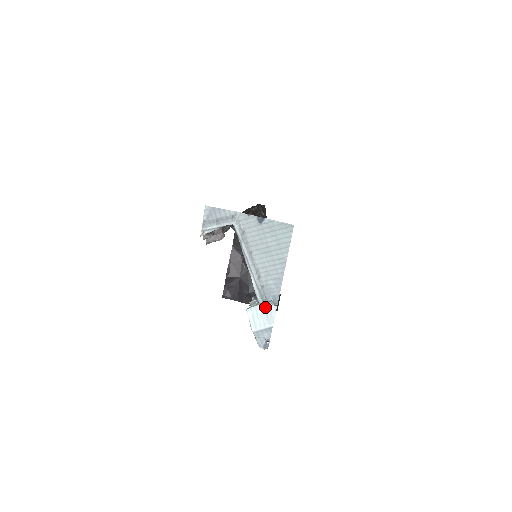
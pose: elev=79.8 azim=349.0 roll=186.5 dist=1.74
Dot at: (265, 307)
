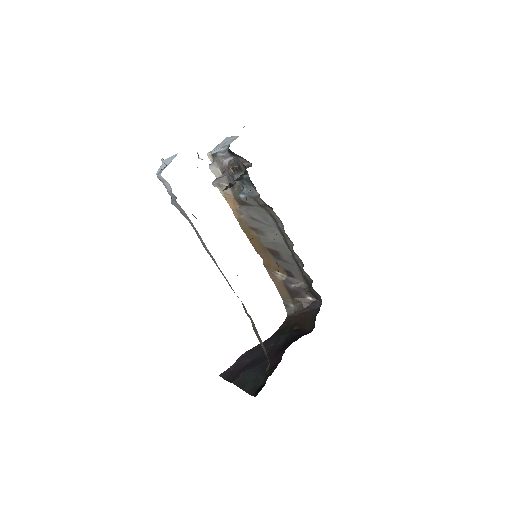
Dot at: occluded
